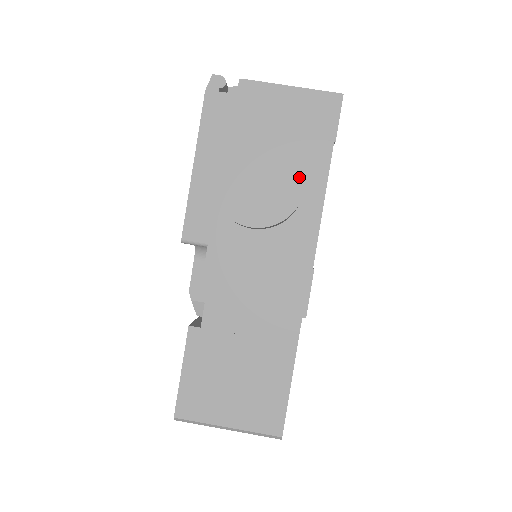
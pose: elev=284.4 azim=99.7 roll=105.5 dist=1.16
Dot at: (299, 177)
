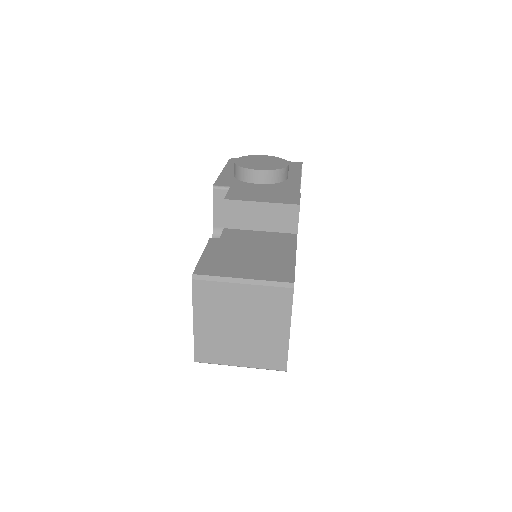
Dot at: (285, 162)
